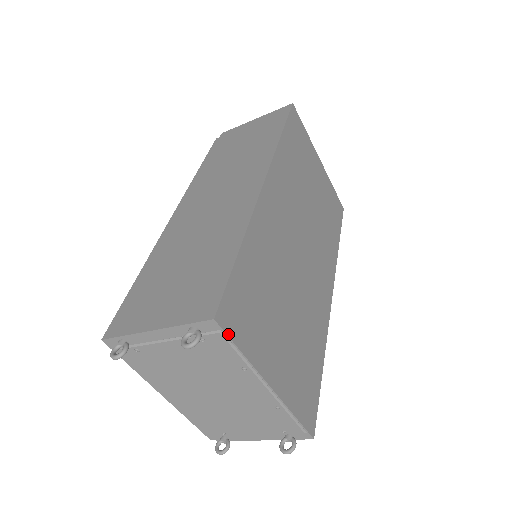
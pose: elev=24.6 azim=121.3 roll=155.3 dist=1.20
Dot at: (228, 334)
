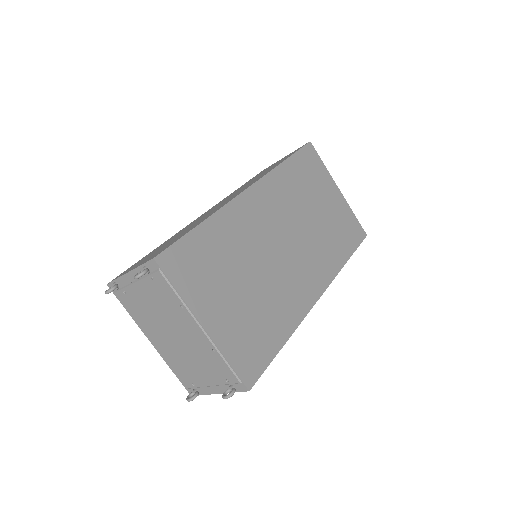
Dot at: (165, 273)
